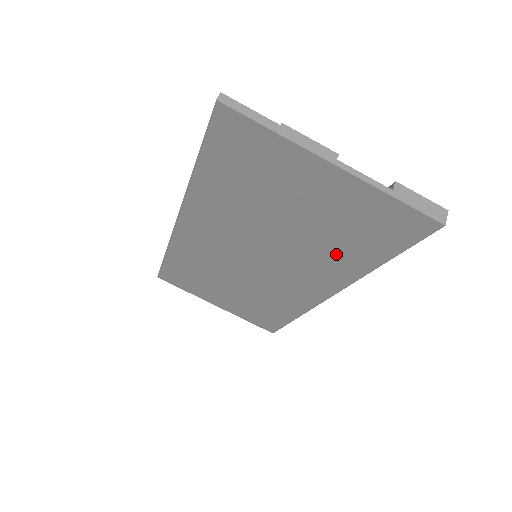
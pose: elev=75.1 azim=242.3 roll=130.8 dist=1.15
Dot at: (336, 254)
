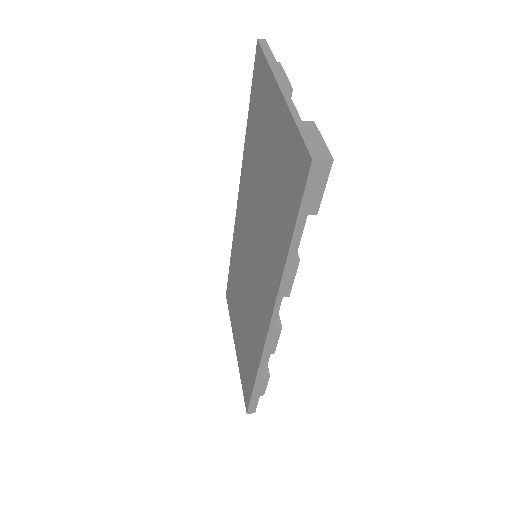
Dot at: (275, 235)
